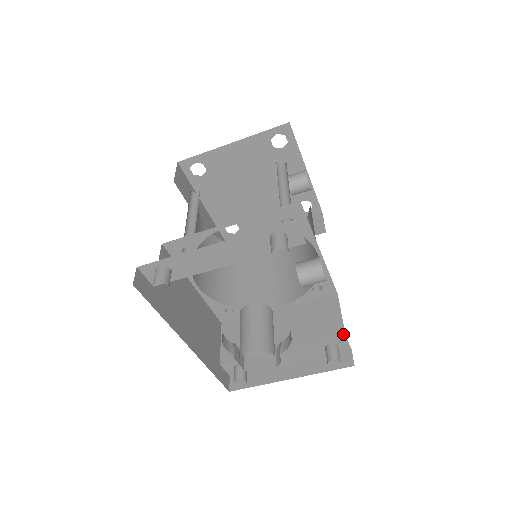
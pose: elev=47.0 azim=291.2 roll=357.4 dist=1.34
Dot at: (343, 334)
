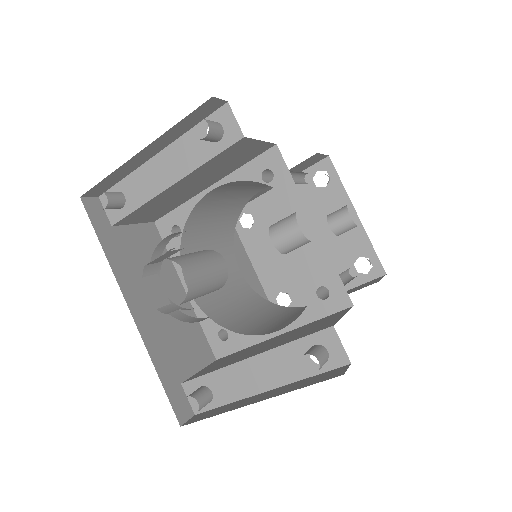
Dot at: (331, 325)
